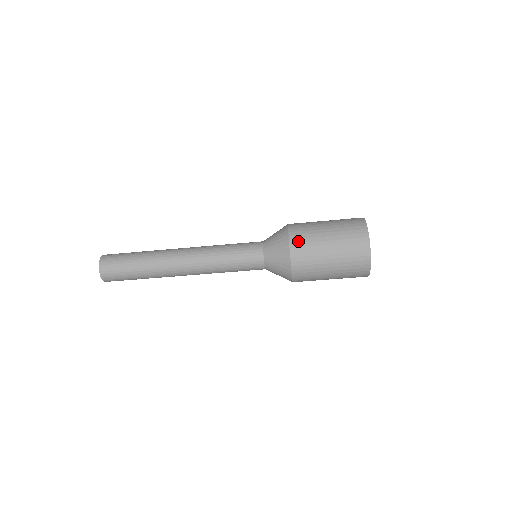
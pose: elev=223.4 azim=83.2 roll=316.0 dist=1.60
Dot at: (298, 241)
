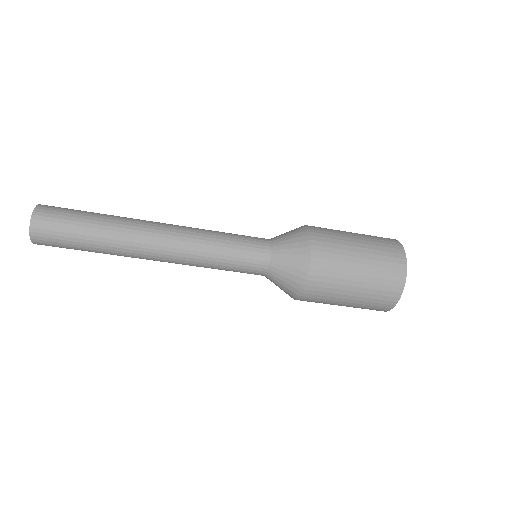
Dot at: (317, 284)
